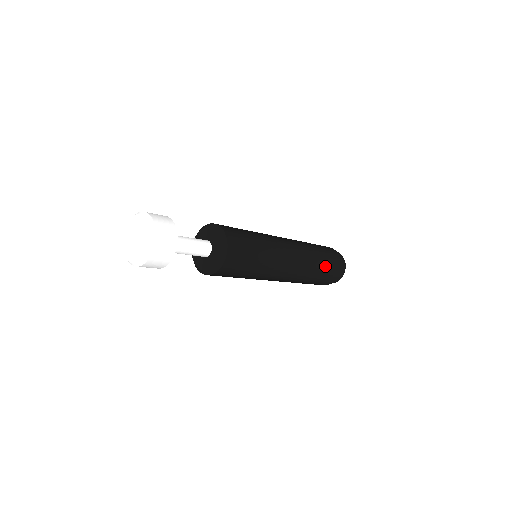
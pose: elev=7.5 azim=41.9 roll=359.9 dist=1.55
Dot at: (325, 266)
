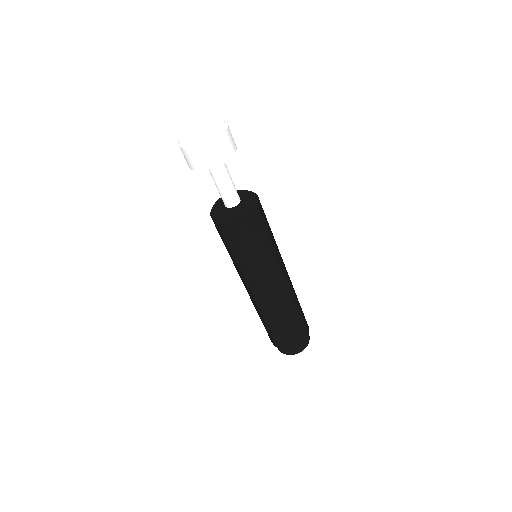
Dot at: (294, 325)
